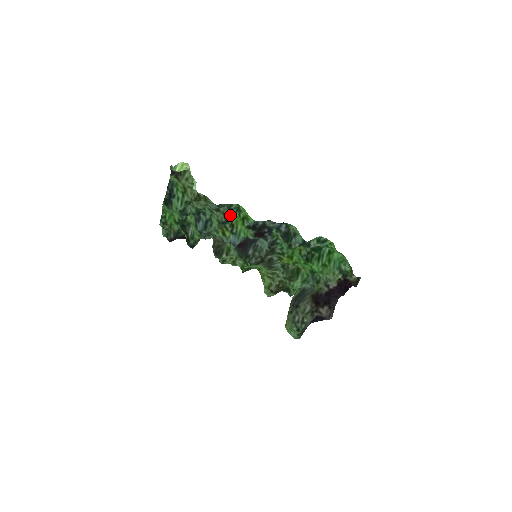
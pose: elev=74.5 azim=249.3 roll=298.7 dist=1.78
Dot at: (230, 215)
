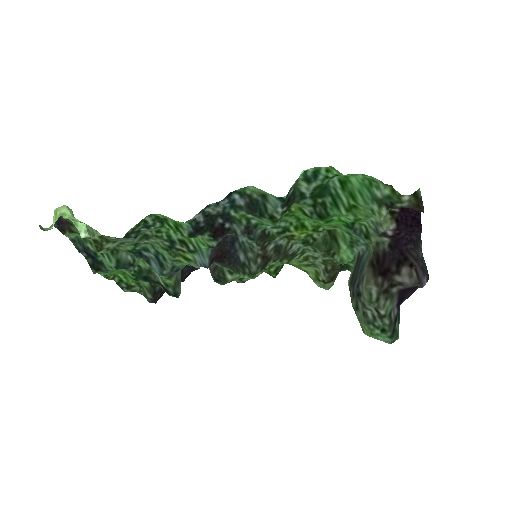
Dot at: (166, 232)
